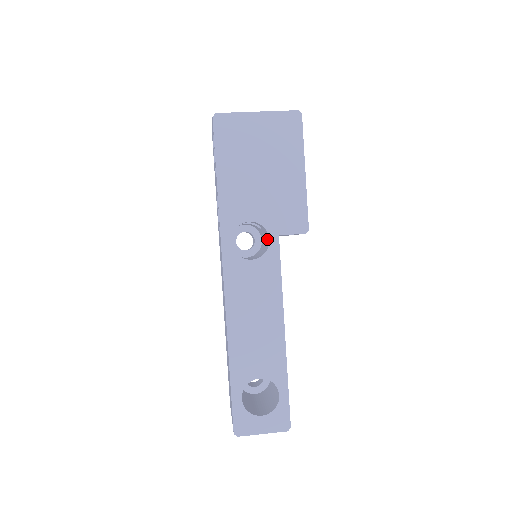
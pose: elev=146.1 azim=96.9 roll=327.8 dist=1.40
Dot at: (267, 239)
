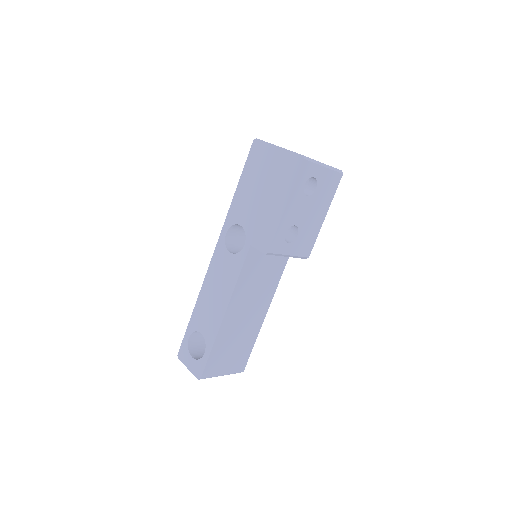
Dot at: occluded
